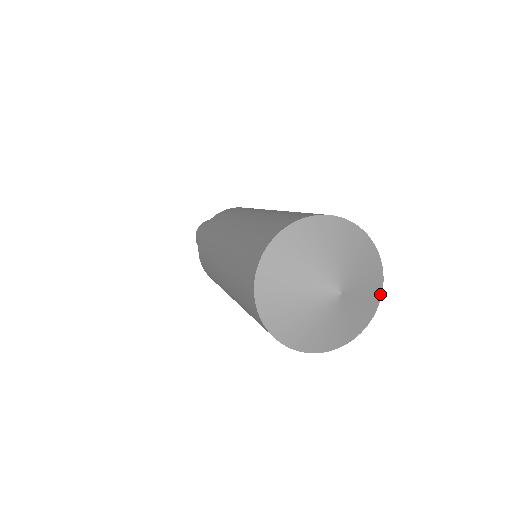
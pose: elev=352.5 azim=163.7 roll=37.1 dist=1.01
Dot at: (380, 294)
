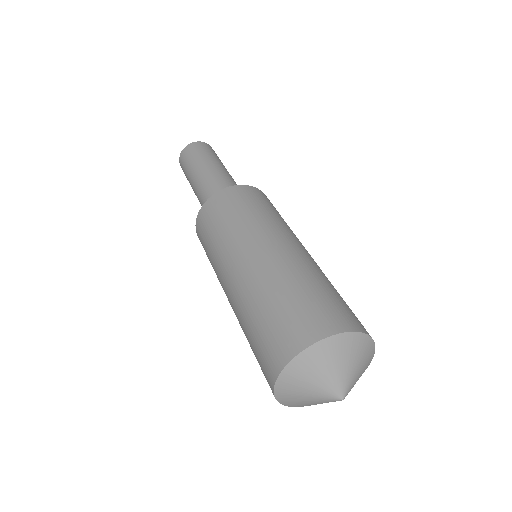
Dot at: (373, 354)
